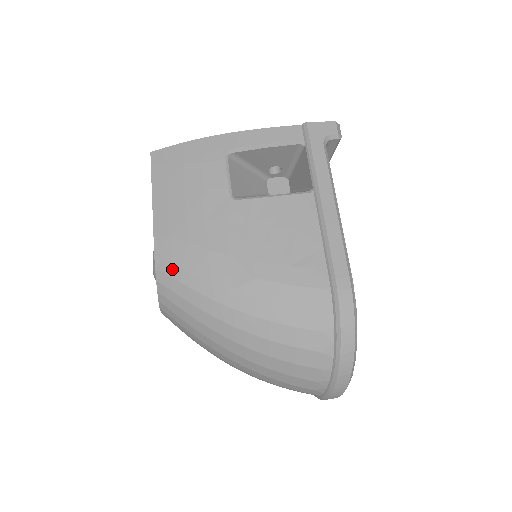
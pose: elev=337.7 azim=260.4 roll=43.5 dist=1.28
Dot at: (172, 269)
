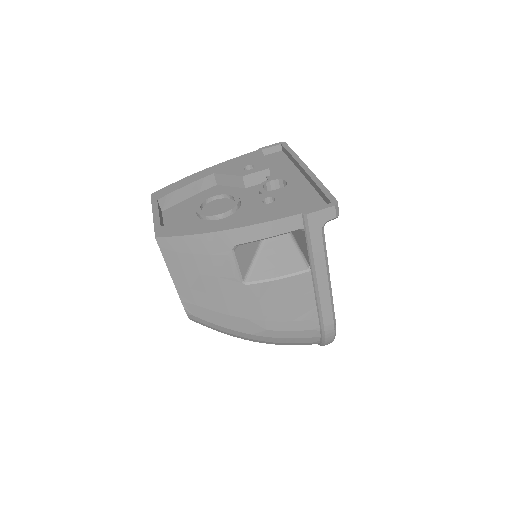
Dot at: (203, 321)
